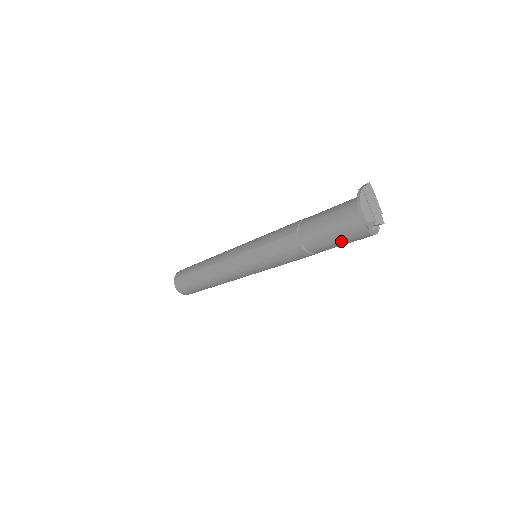
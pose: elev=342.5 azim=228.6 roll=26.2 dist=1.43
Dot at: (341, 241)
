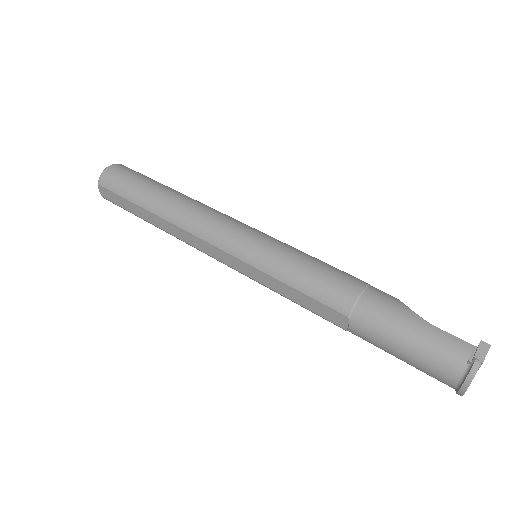
Dot at: occluded
